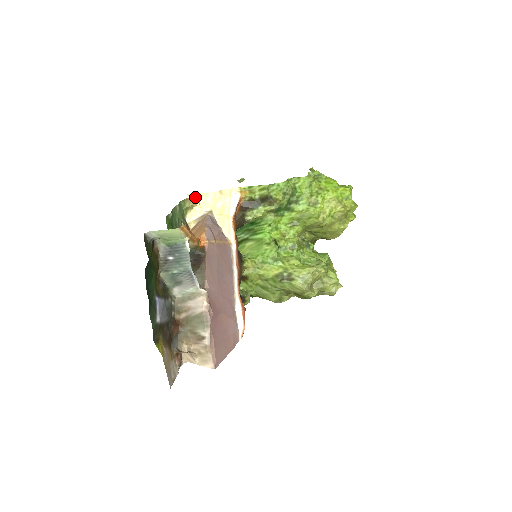
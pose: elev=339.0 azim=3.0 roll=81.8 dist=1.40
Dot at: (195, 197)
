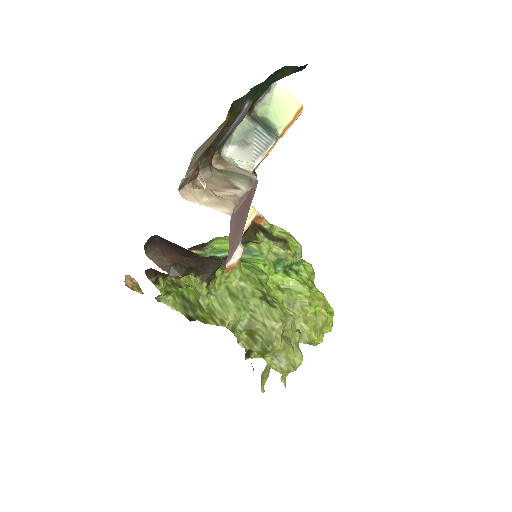
Dot at: occluded
